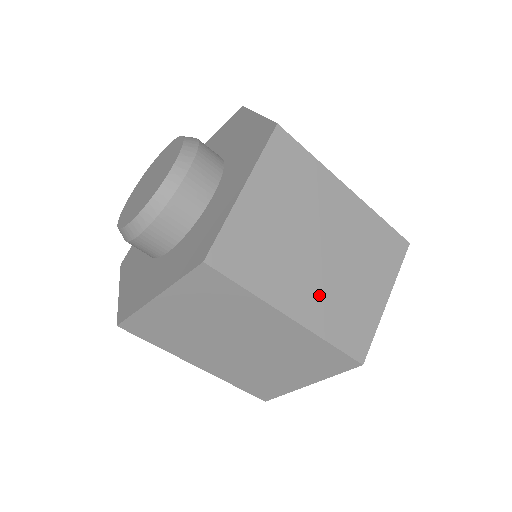
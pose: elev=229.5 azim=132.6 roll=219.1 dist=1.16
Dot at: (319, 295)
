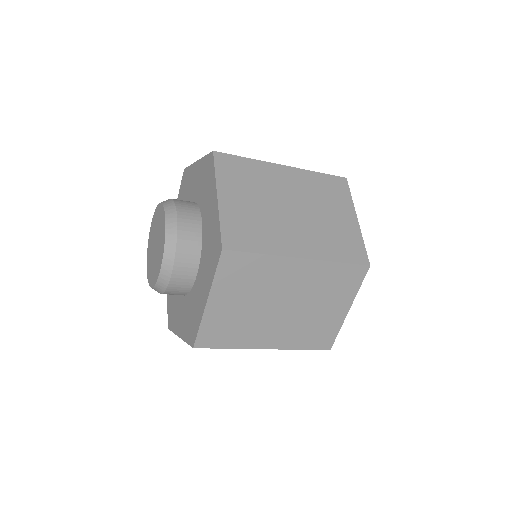
Dot at: (285, 330)
